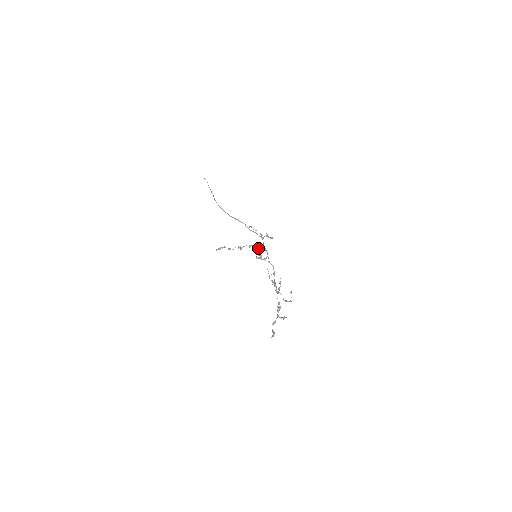
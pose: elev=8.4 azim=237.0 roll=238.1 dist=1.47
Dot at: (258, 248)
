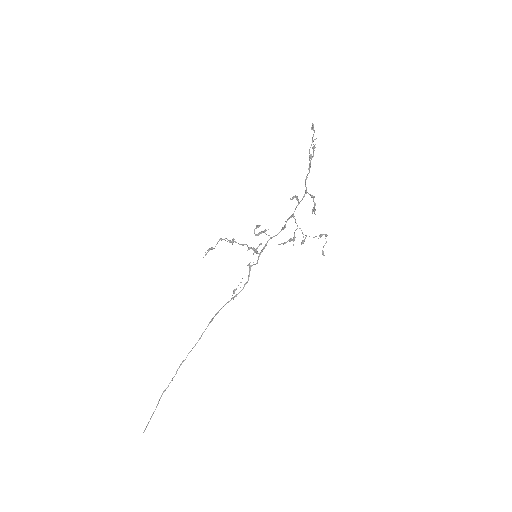
Dot at: (253, 249)
